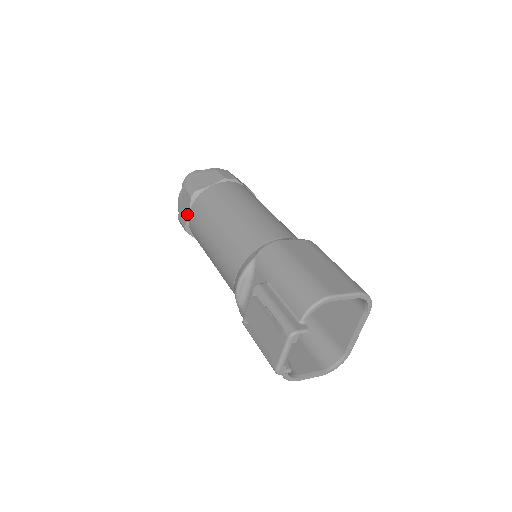
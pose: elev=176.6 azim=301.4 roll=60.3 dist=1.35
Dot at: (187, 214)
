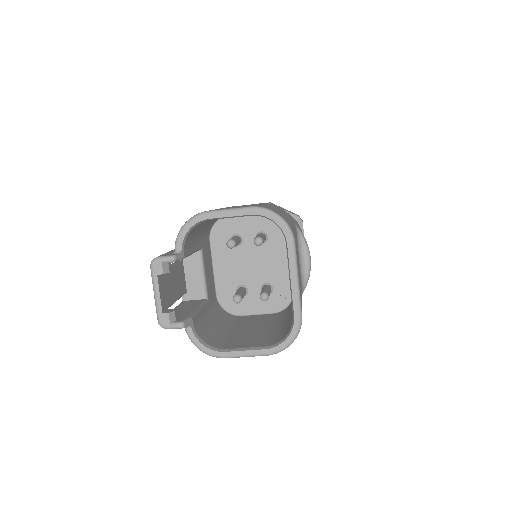
Dot at: occluded
